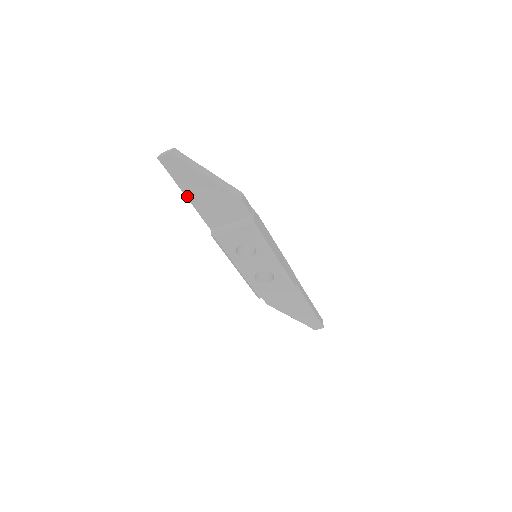
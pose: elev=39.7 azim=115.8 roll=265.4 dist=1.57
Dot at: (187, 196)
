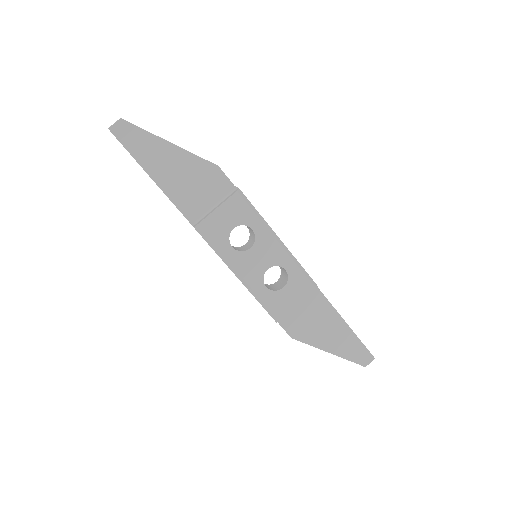
Dot at: (153, 178)
